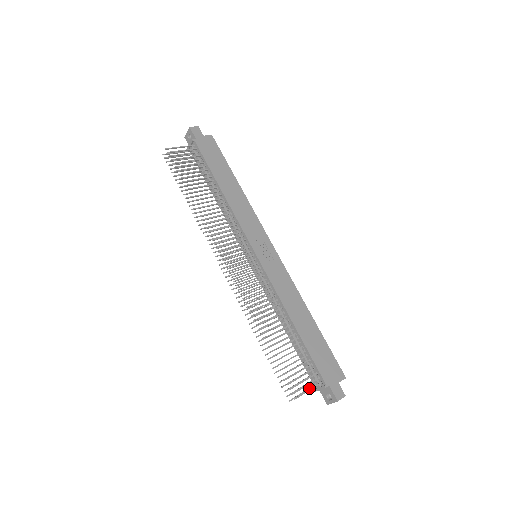
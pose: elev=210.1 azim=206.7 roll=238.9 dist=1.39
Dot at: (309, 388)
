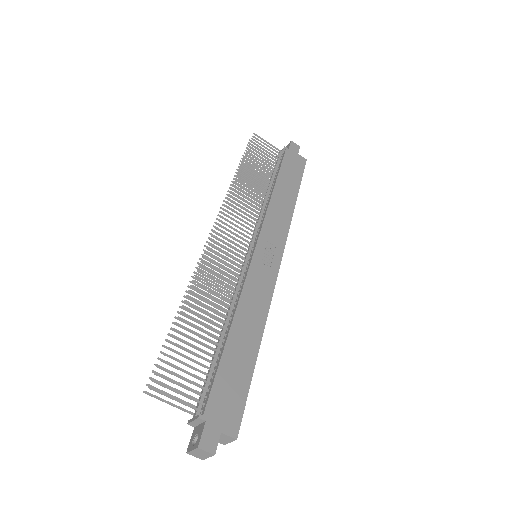
Dot at: (183, 408)
